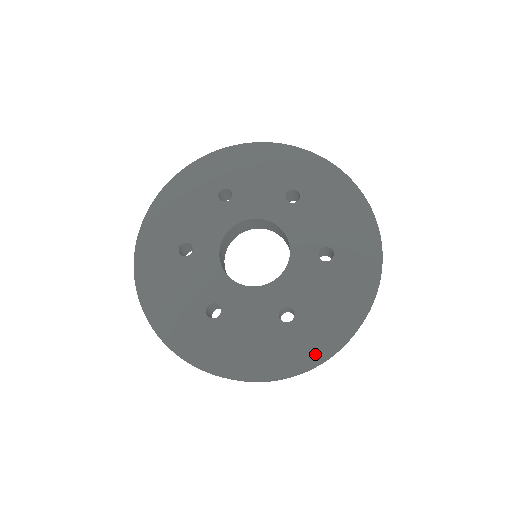
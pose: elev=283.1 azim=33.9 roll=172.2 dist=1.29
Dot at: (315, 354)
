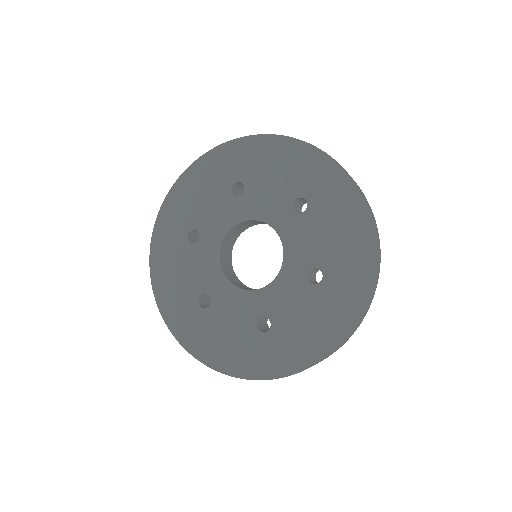
Dot at: (362, 284)
